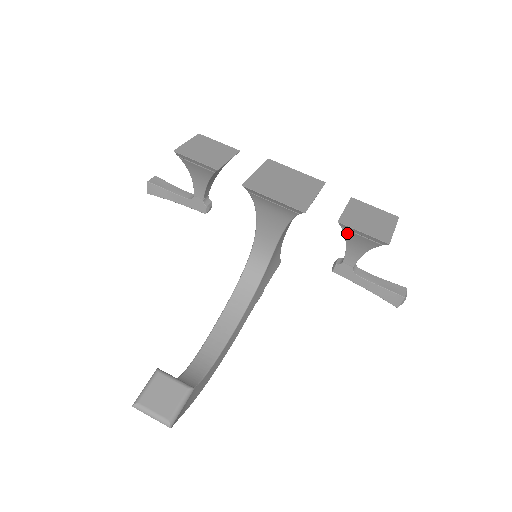
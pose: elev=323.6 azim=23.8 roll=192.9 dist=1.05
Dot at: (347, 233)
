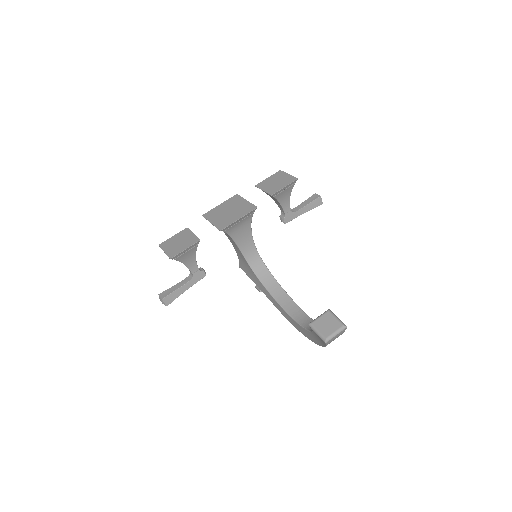
Dot at: (277, 197)
